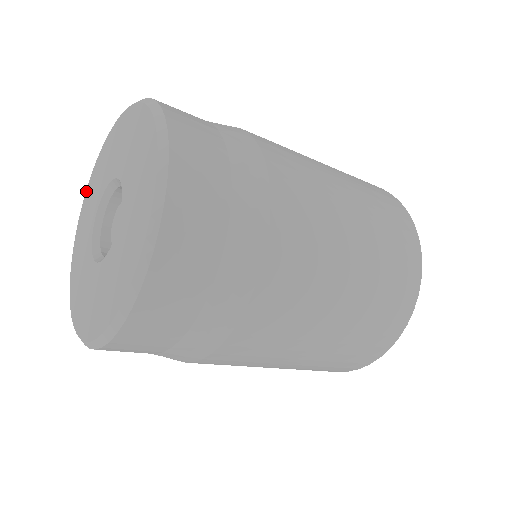
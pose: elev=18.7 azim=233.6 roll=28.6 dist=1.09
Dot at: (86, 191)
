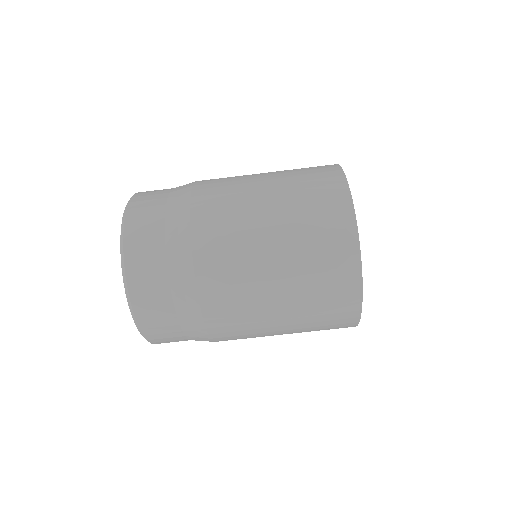
Dot at: occluded
